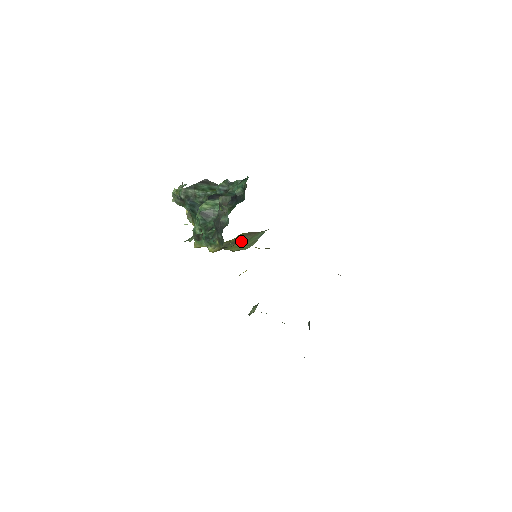
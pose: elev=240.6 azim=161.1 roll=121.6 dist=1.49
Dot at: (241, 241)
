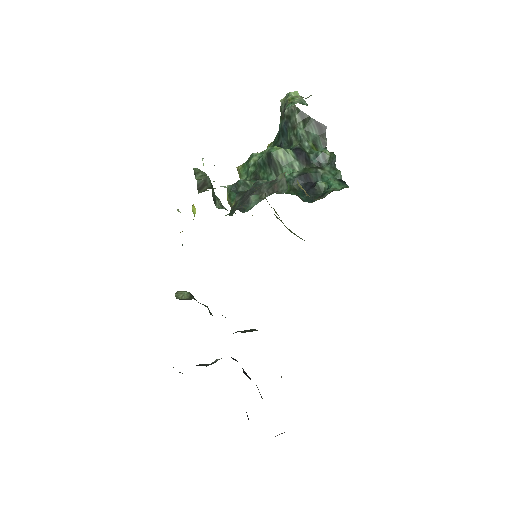
Dot at: occluded
